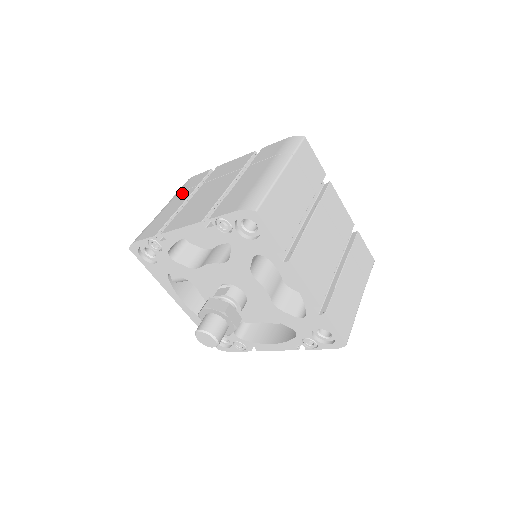
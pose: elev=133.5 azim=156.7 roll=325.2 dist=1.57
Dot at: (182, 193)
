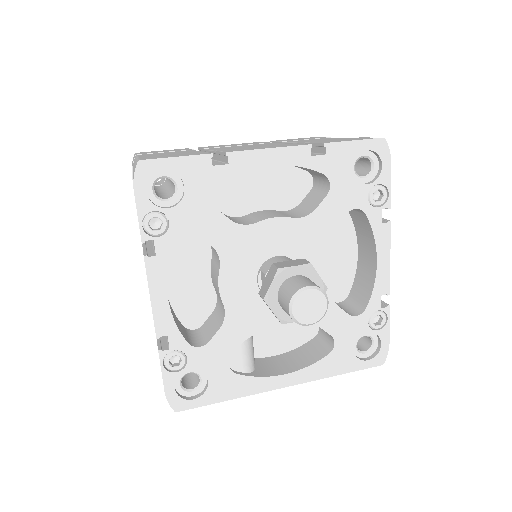
Dot at: occluded
